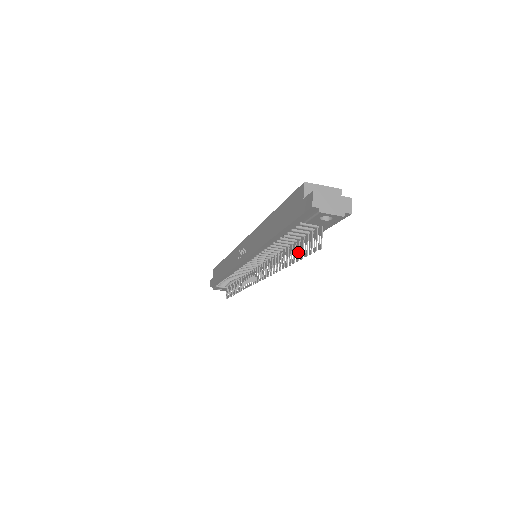
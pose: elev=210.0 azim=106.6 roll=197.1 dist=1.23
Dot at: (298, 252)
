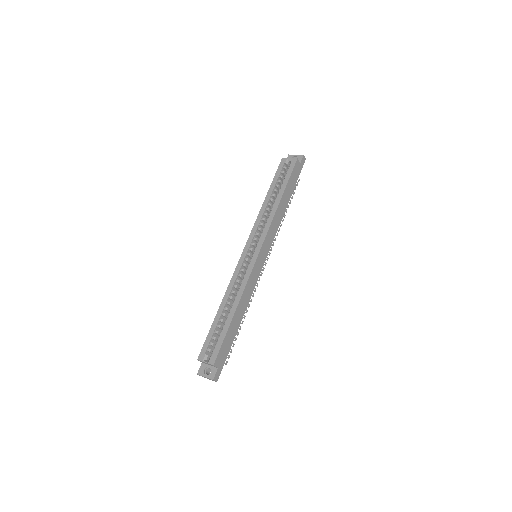
Dot at: occluded
